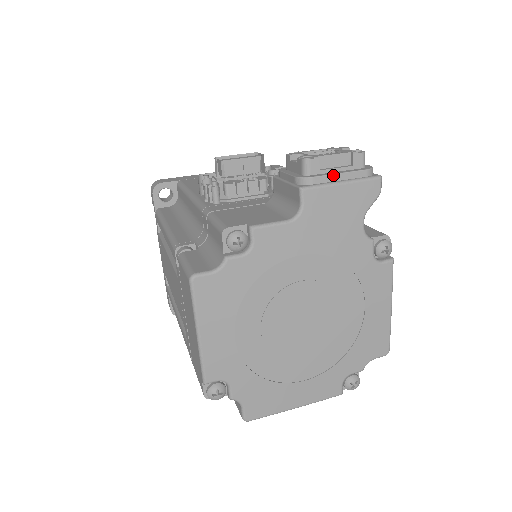
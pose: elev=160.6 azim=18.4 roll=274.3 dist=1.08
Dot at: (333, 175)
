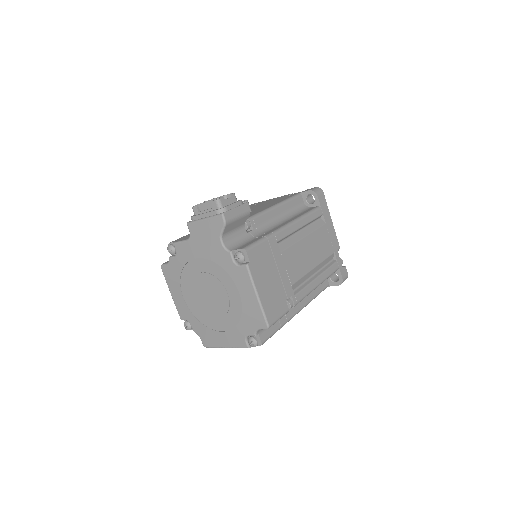
Dot at: (201, 215)
